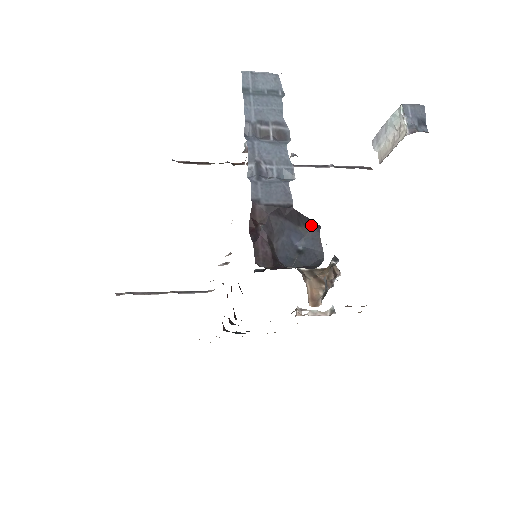
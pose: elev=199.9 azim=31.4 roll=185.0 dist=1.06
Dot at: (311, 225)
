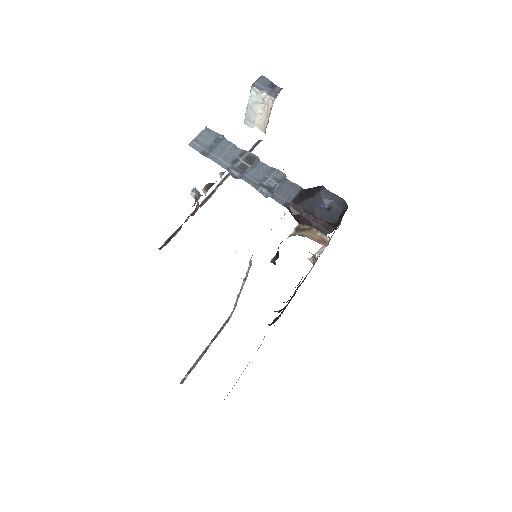
Dot at: (318, 190)
